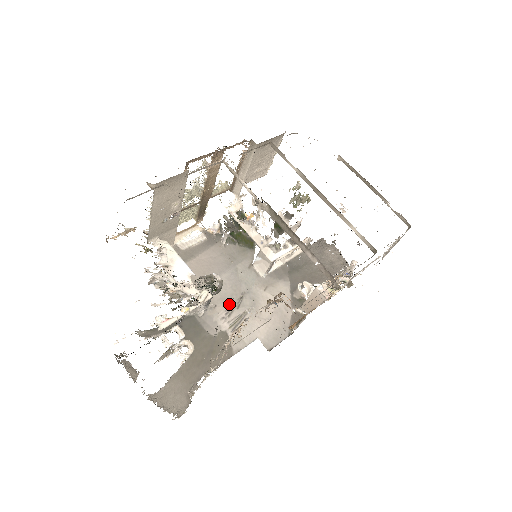
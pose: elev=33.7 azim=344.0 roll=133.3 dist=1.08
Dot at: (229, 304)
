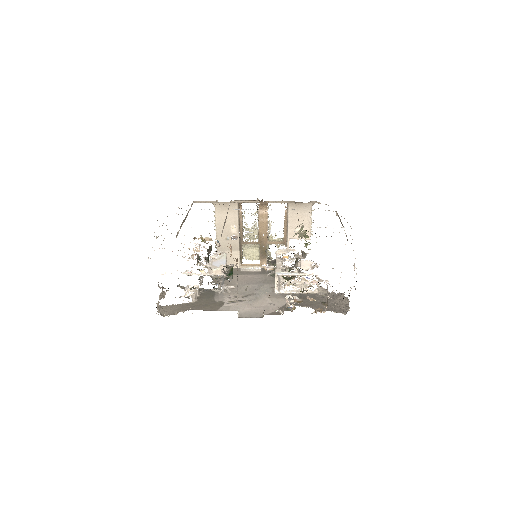
Dot at: (240, 294)
